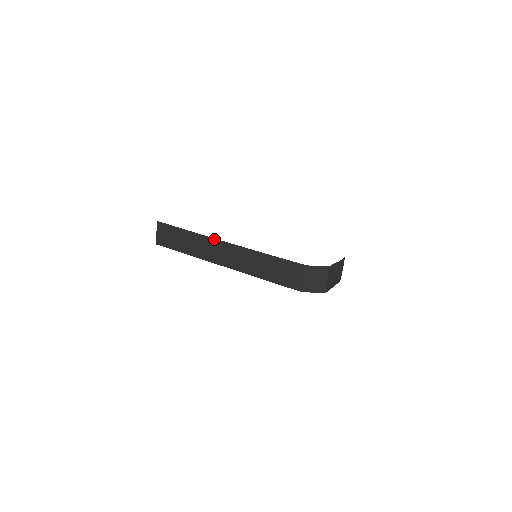
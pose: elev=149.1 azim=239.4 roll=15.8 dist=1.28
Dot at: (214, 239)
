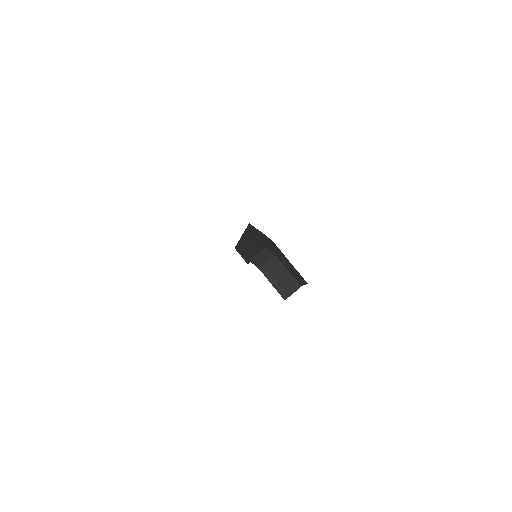
Dot at: occluded
